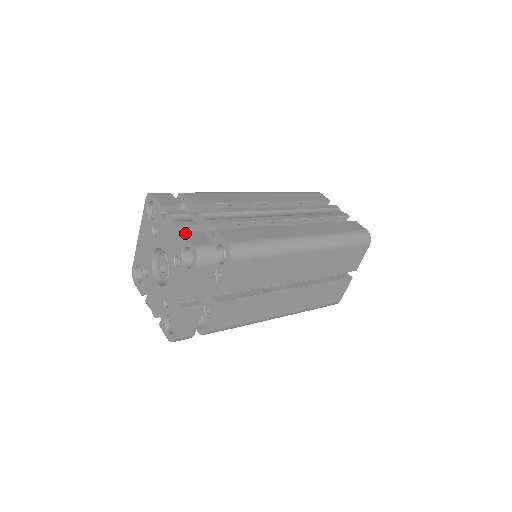
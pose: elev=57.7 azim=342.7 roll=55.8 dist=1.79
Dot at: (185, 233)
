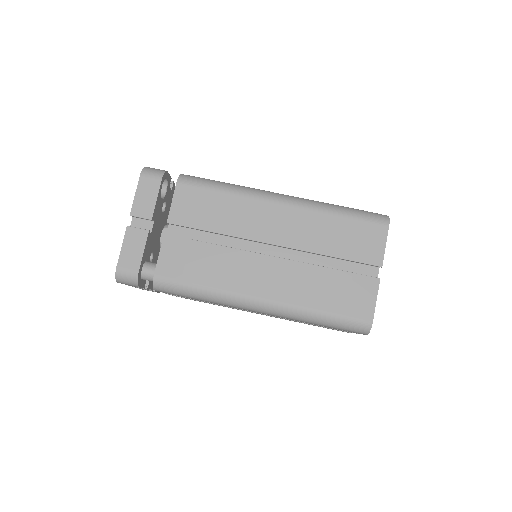
Dot at: occluded
